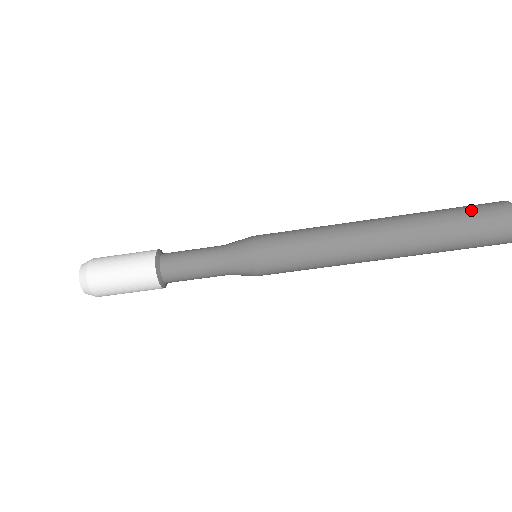
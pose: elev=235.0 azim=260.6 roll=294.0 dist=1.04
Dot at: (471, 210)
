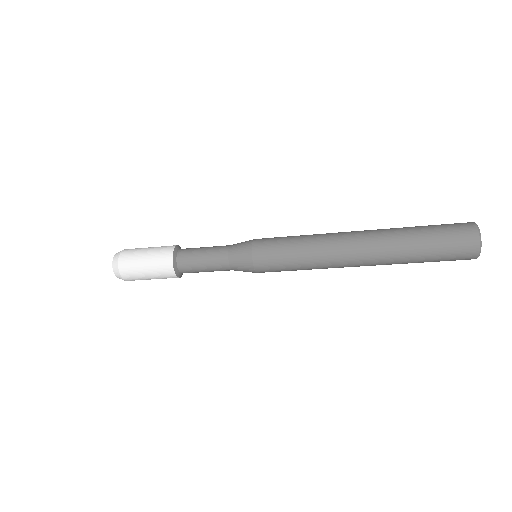
Dot at: (441, 233)
